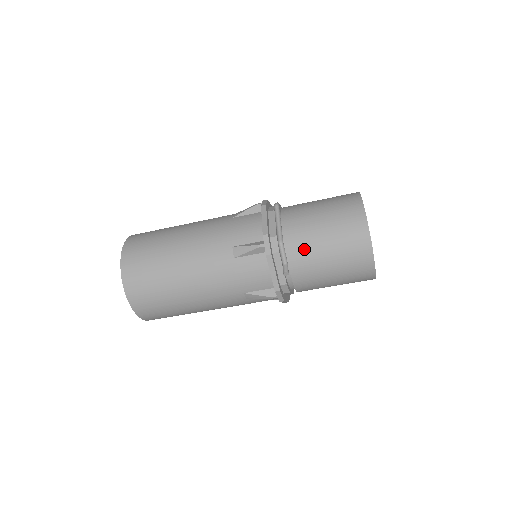
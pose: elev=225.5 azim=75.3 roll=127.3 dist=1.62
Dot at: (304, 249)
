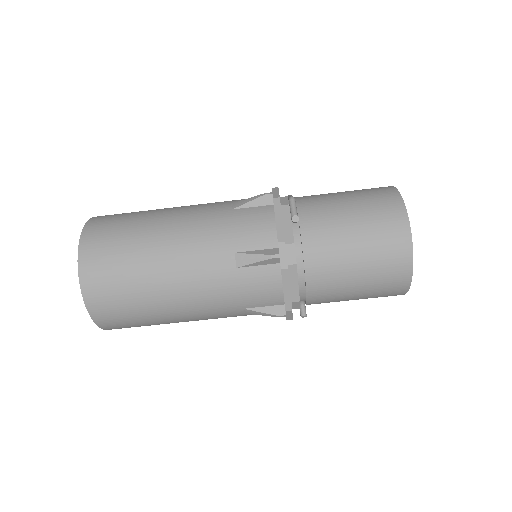
Dot at: (320, 206)
